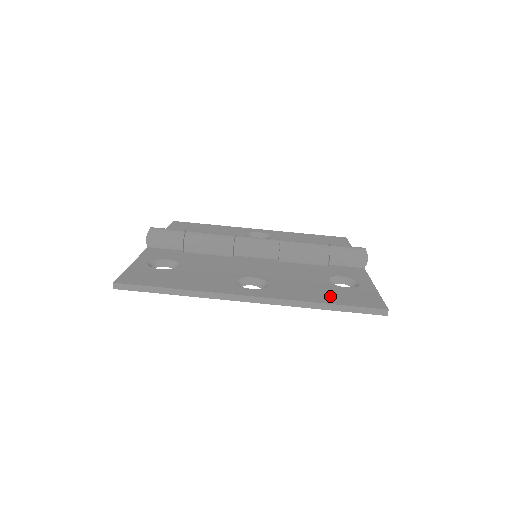
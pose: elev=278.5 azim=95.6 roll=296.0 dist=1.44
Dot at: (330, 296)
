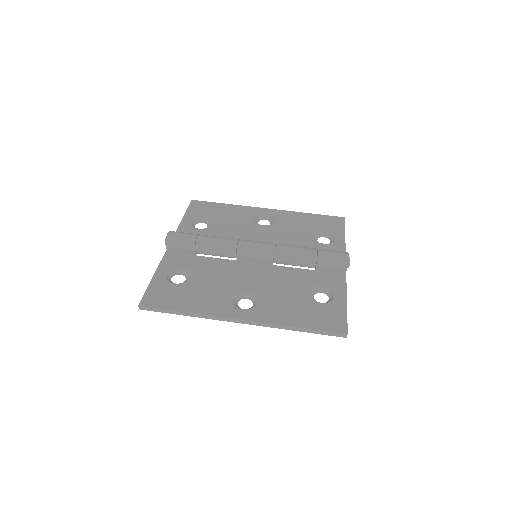
Dot at: (305, 317)
